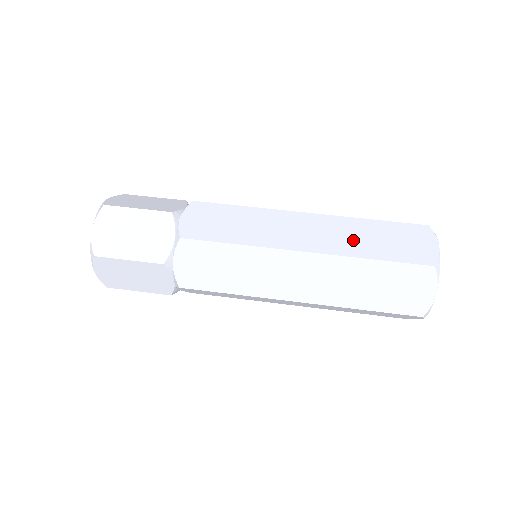
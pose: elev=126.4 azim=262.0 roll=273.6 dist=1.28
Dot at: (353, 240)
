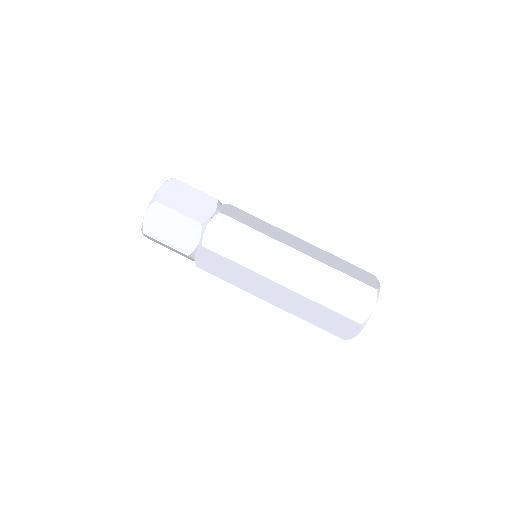
Dot at: (303, 311)
